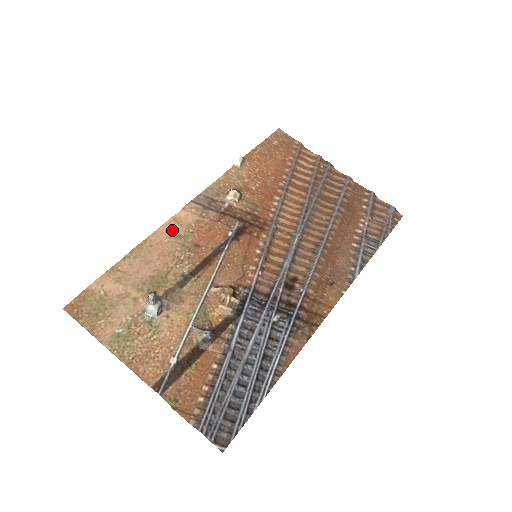
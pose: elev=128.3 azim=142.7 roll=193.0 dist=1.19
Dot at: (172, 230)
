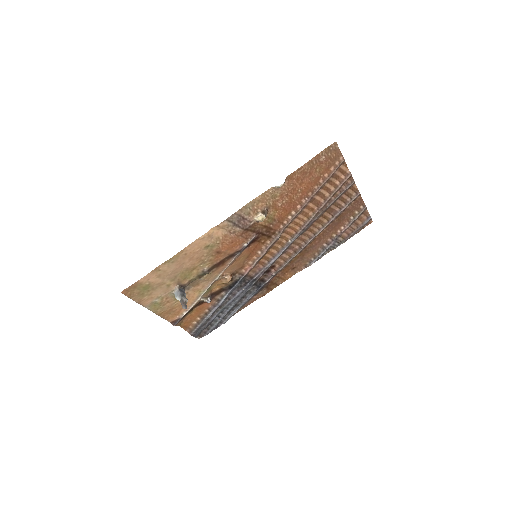
Dot at: (204, 242)
